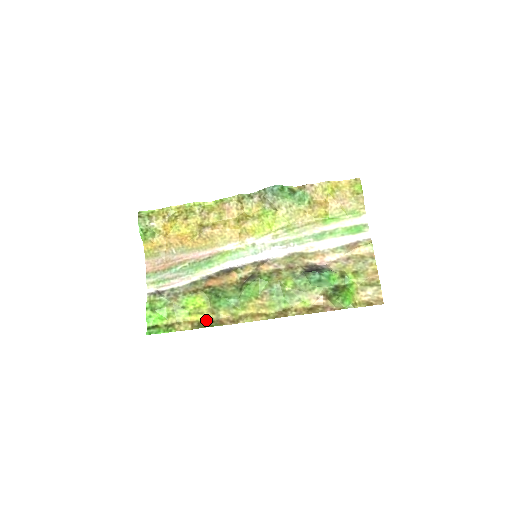
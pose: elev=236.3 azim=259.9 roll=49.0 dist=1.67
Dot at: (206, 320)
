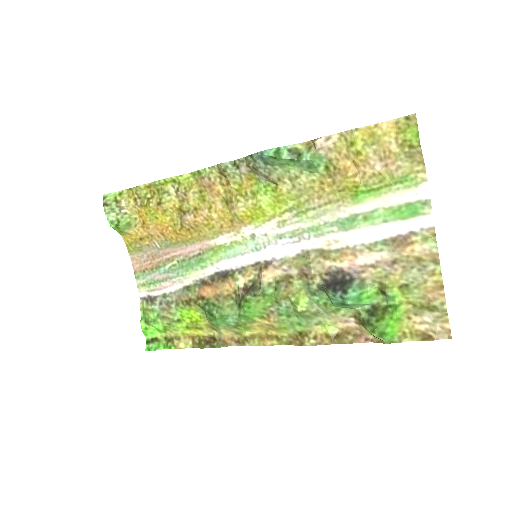
Dot at: (208, 336)
